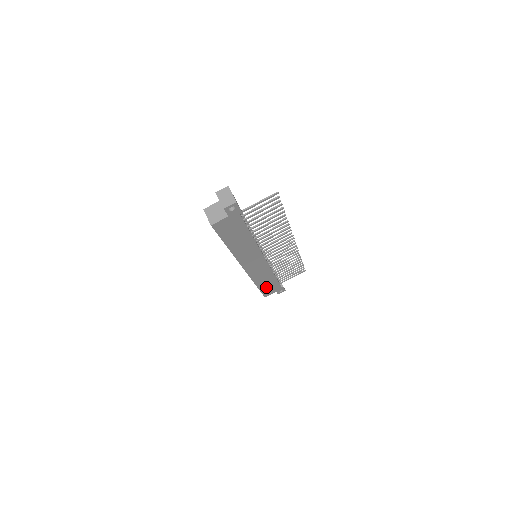
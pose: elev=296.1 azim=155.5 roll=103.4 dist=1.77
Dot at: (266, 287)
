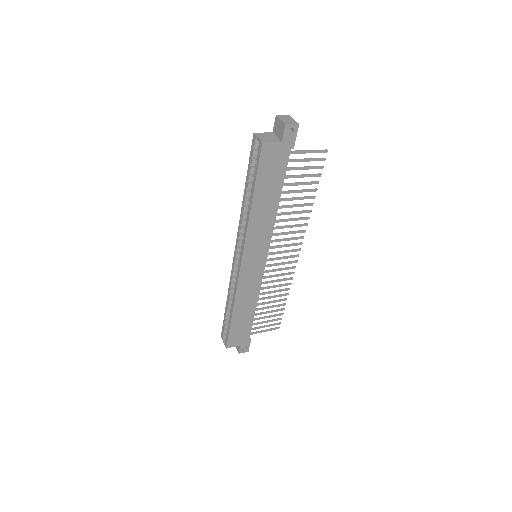
Dot at: (238, 325)
